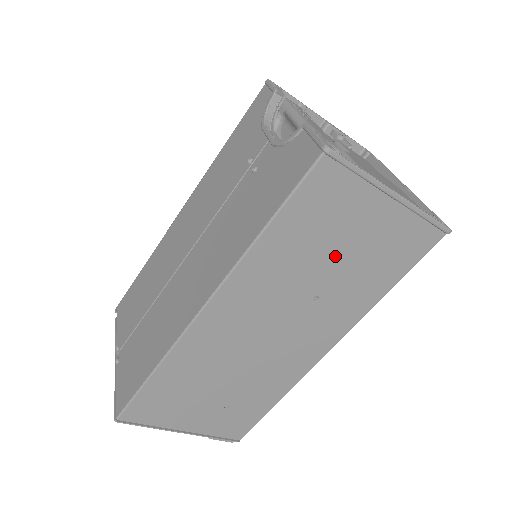
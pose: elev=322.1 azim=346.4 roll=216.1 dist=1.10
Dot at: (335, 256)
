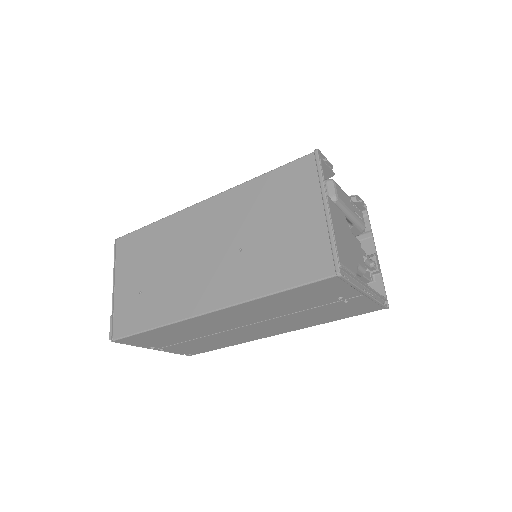
Dot at: (272, 226)
